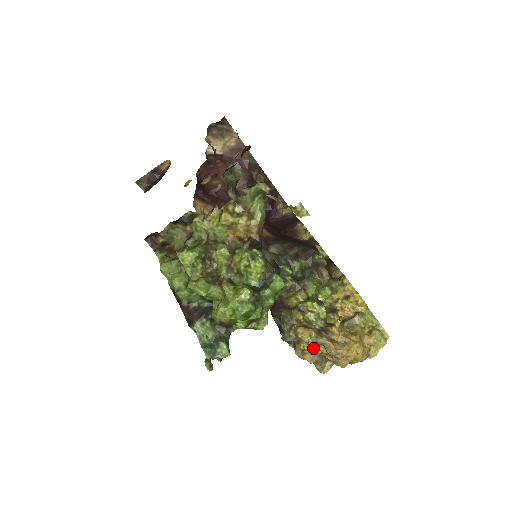
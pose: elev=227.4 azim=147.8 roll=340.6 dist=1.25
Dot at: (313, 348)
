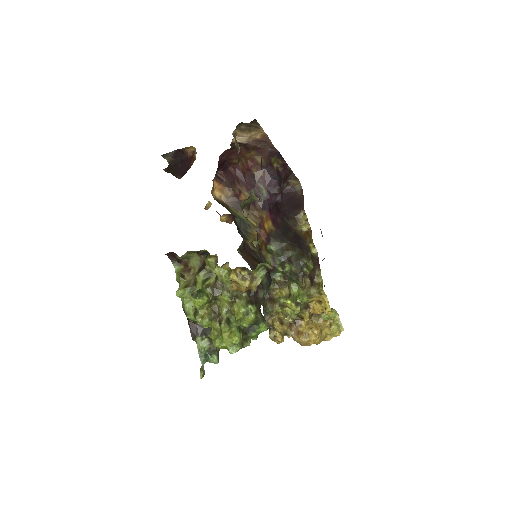
Dot at: (283, 336)
